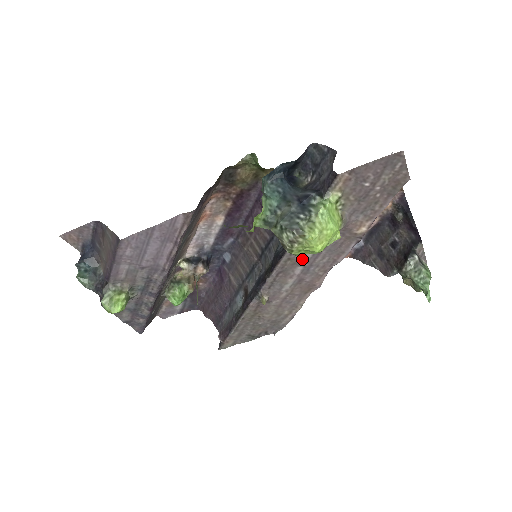
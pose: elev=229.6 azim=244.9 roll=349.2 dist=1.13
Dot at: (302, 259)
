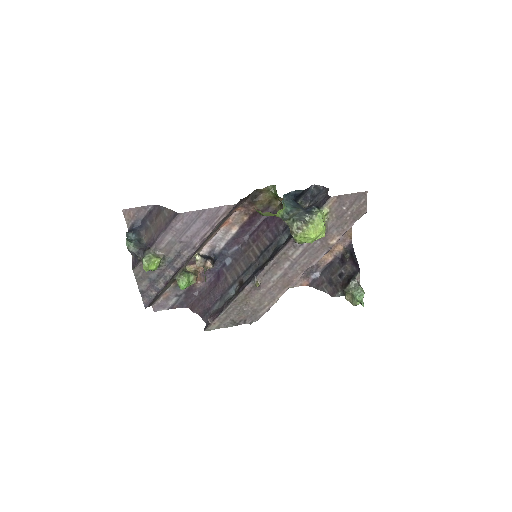
Dot at: (292, 255)
